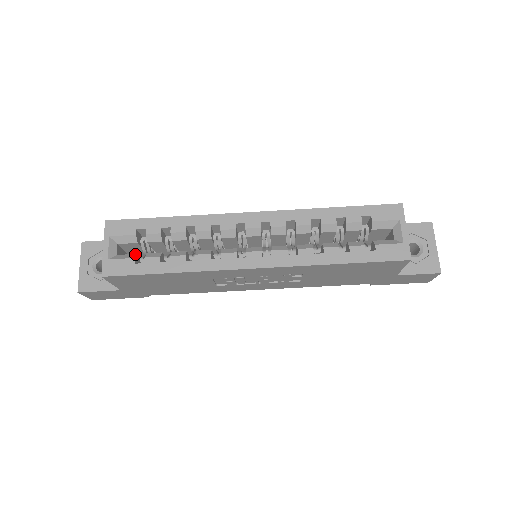
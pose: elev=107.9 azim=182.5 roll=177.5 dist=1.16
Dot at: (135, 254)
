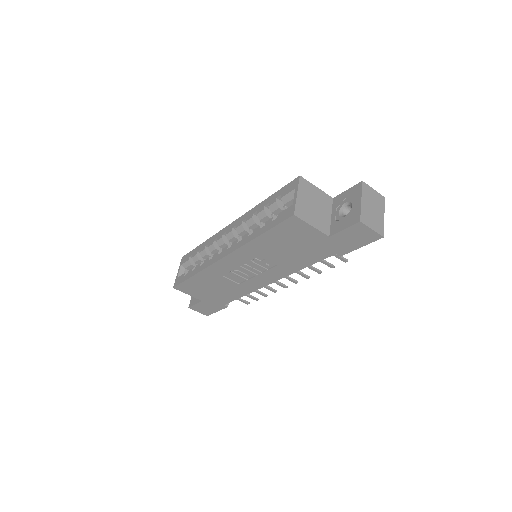
Dot at: occluded
